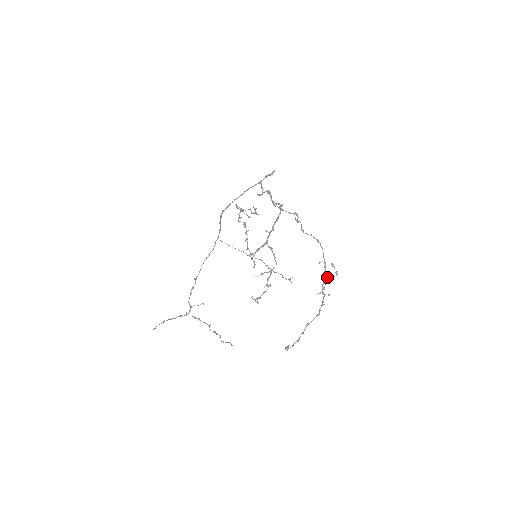
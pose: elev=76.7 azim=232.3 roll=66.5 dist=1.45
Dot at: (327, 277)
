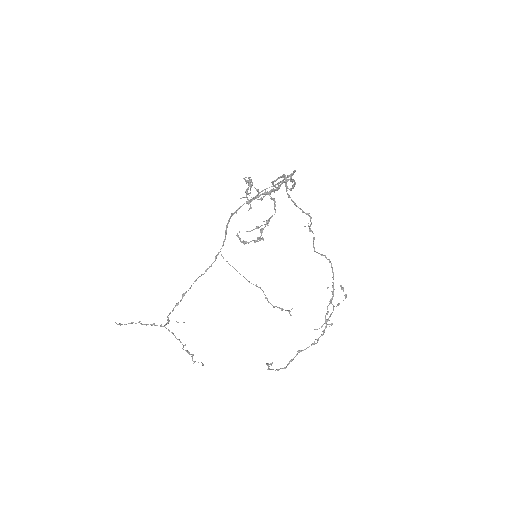
Dot at: (333, 306)
